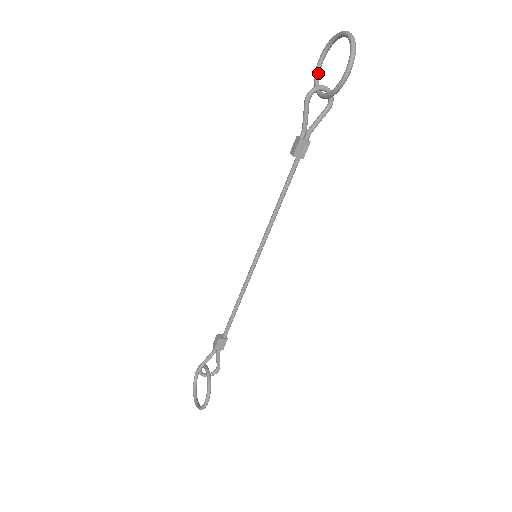
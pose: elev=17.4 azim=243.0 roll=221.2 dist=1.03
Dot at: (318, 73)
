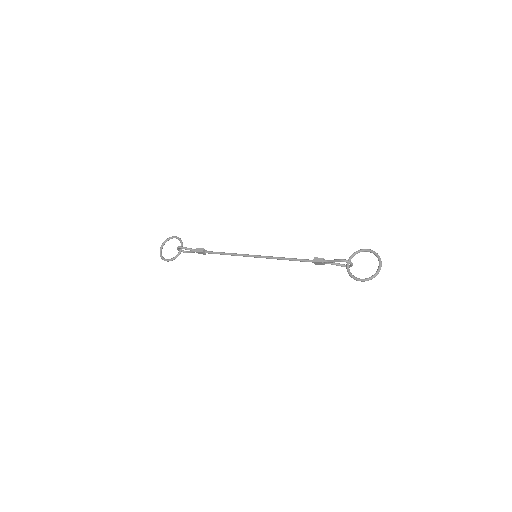
Dot at: (359, 252)
